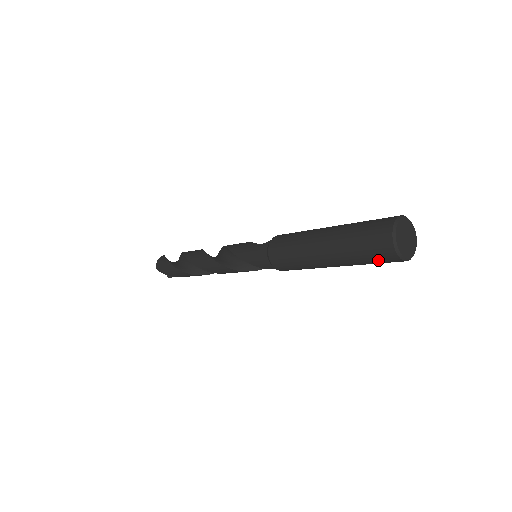
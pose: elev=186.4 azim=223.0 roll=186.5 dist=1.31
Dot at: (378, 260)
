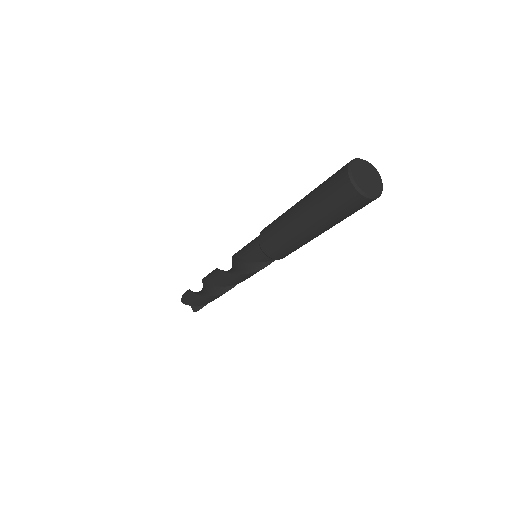
Dot at: (344, 205)
